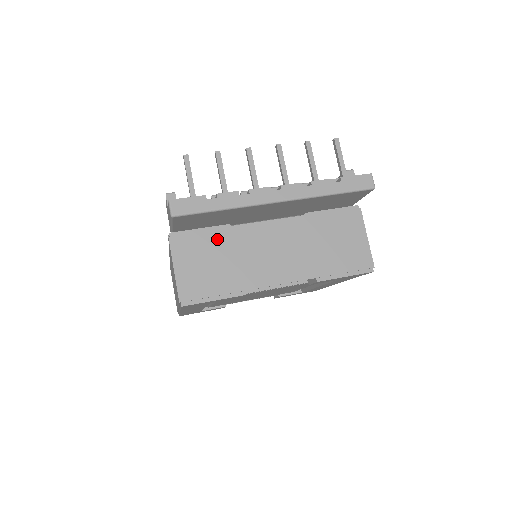
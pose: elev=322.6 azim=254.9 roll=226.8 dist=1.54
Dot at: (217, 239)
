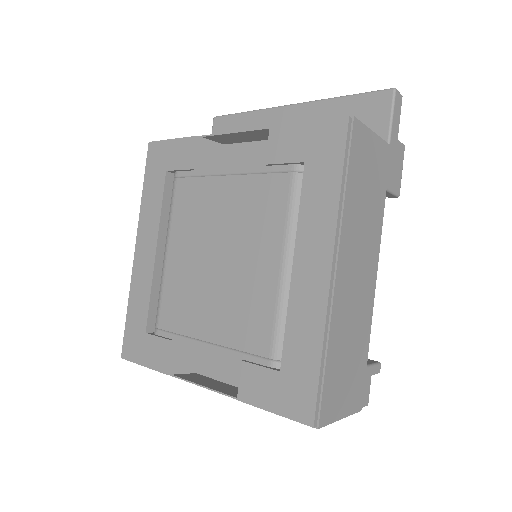
Dot at: occluded
